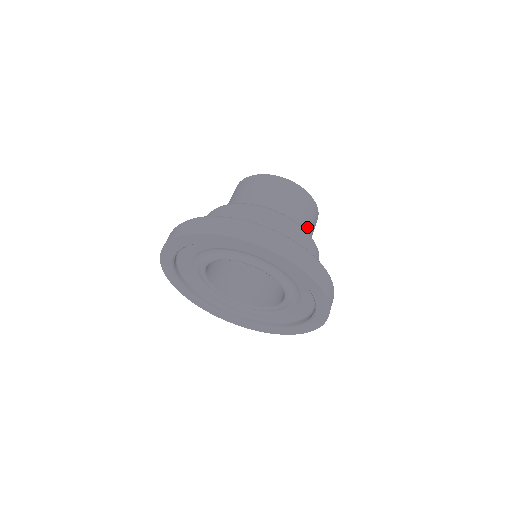
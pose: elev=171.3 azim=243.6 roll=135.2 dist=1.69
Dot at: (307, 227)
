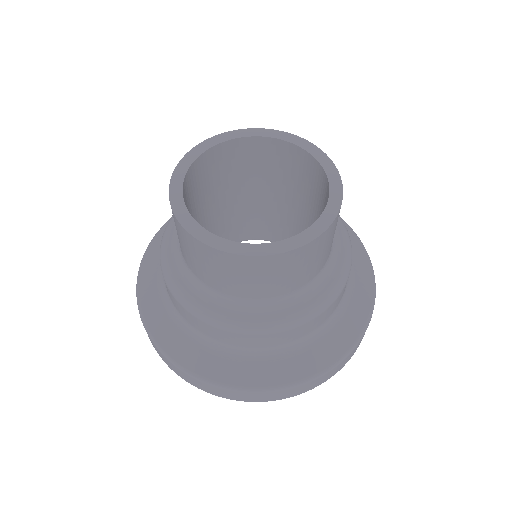
Dot at: occluded
